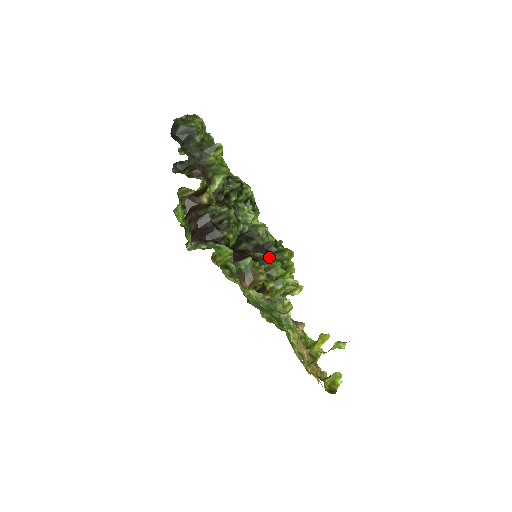
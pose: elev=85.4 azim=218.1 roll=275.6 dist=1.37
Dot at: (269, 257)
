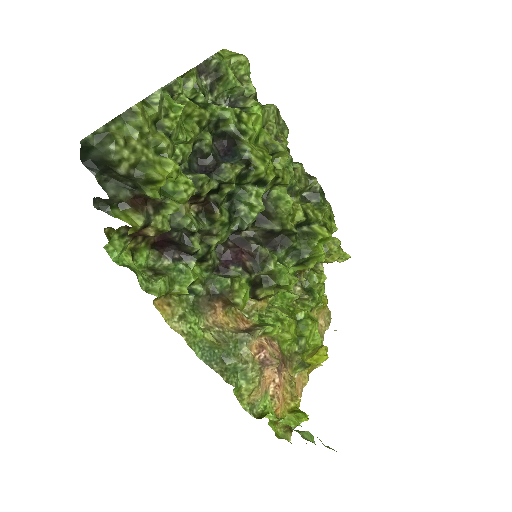
Dot at: (275, 259)
